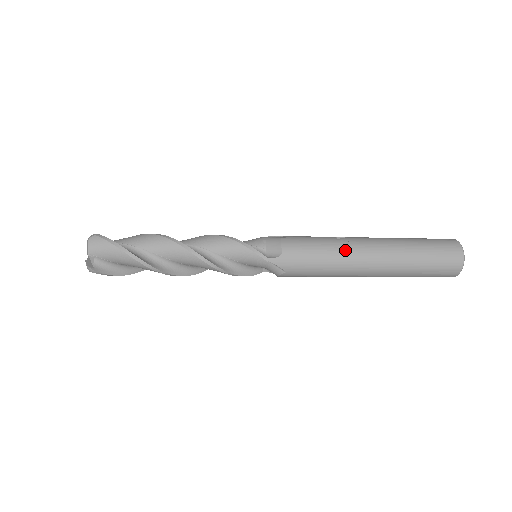
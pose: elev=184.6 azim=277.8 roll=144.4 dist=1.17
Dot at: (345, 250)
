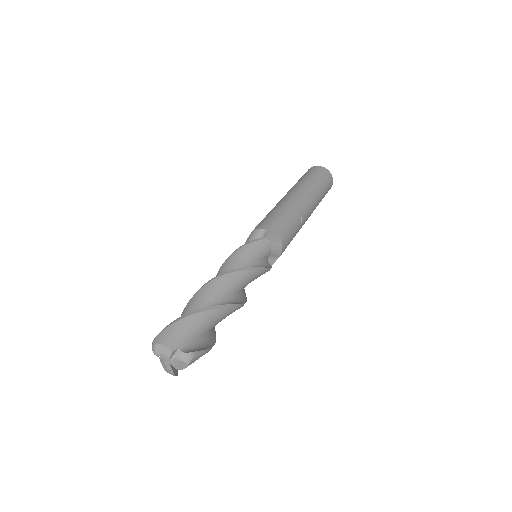
Dot at: occluded
